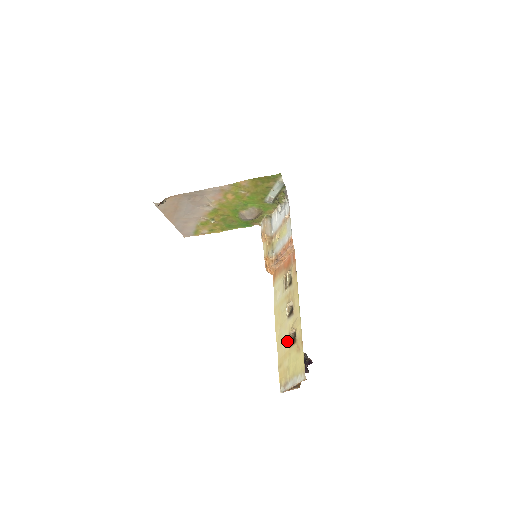
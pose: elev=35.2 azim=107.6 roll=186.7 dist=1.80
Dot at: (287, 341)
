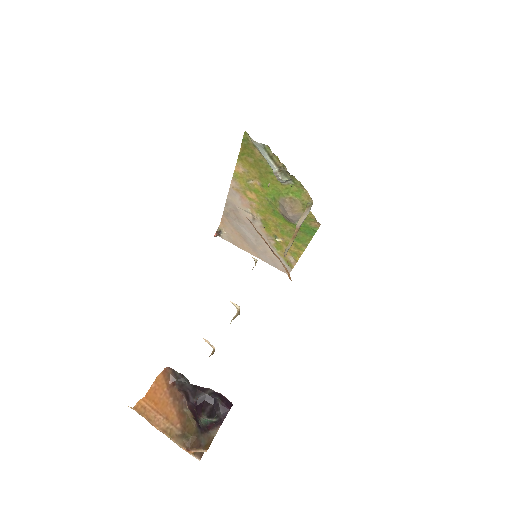
Dot at: occluded
